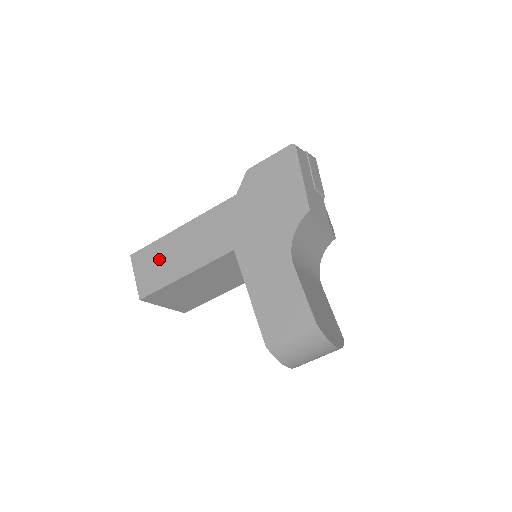
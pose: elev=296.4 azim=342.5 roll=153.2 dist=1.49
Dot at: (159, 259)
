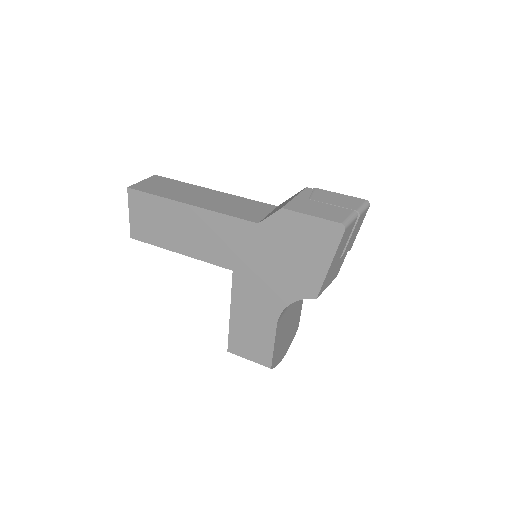
Dot at: (158, 218)
